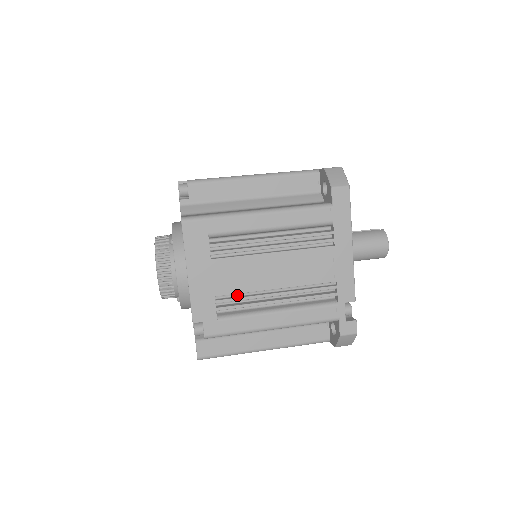
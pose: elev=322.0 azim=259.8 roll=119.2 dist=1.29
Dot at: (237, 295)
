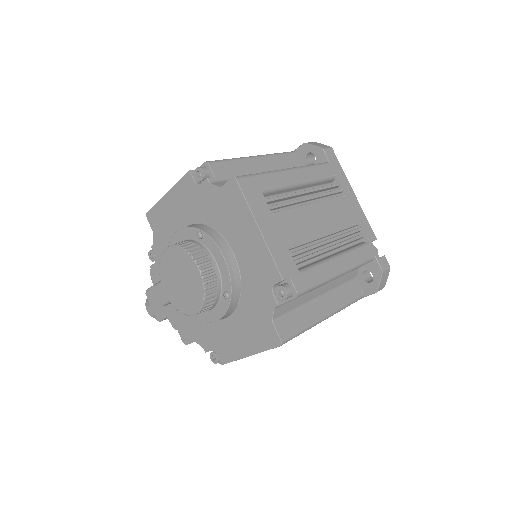
Dot at: (301, 248)
